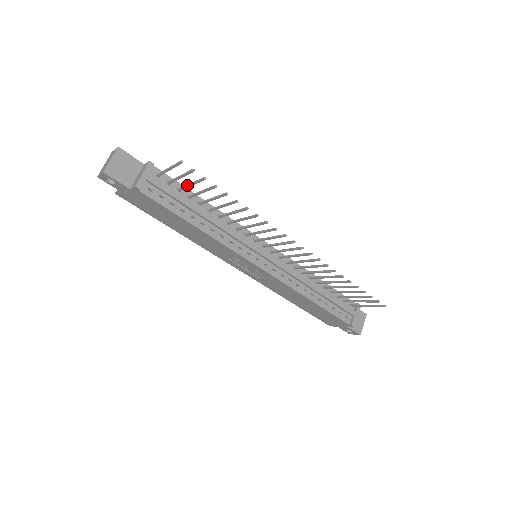
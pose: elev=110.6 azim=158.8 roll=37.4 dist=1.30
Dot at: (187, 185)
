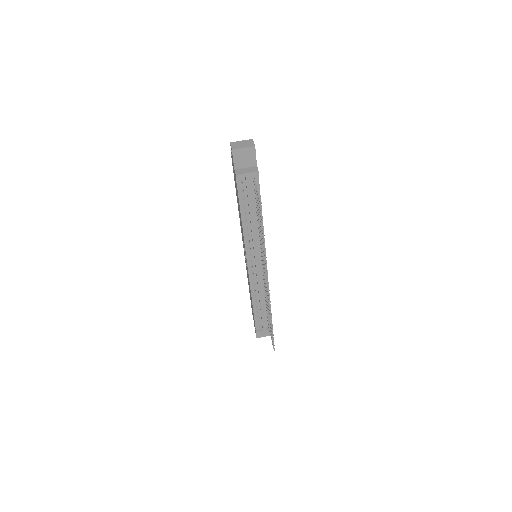
Dot at: (258, 204)
